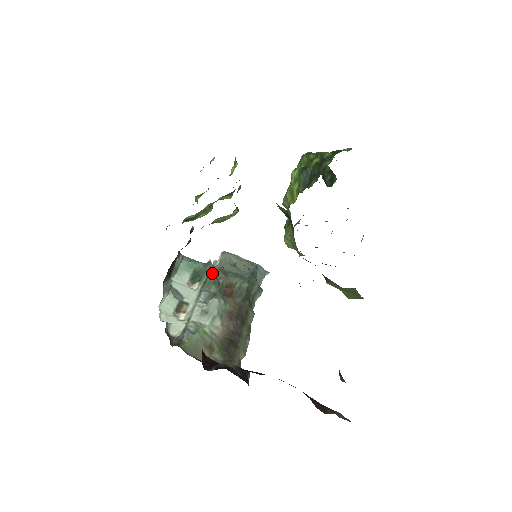
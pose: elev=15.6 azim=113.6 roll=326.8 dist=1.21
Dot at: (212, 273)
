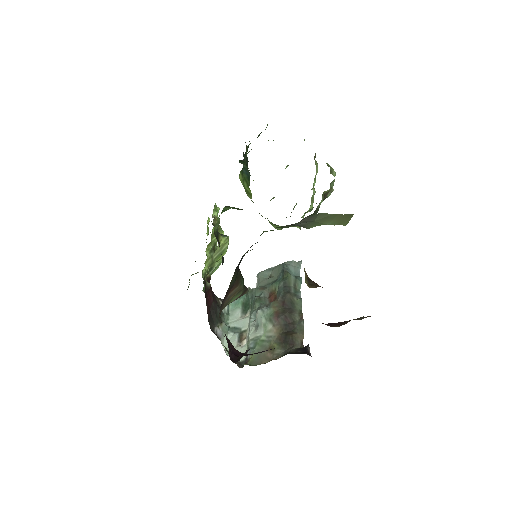
Dot at: (254, 295)
